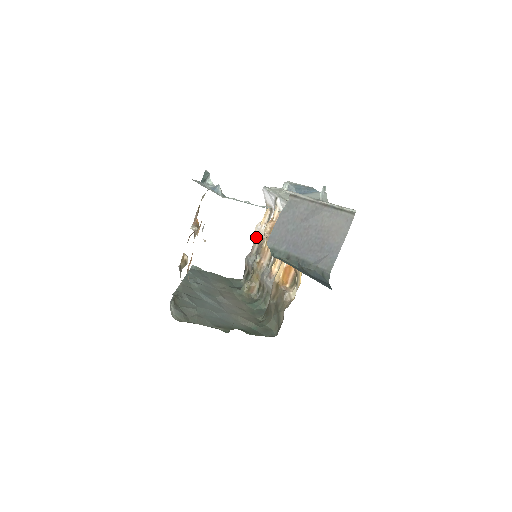
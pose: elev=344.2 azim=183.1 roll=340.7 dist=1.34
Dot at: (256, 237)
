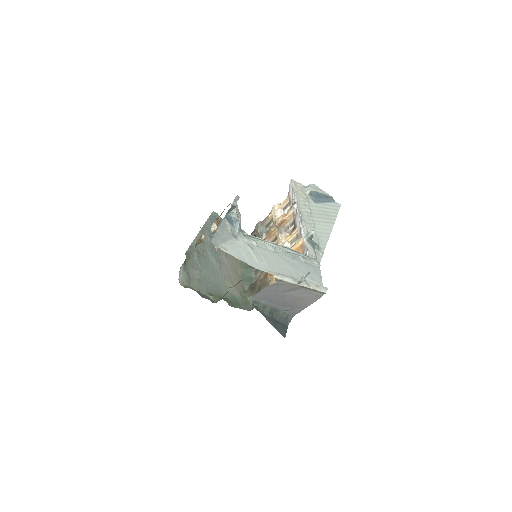
Dot at: (271, 214)
